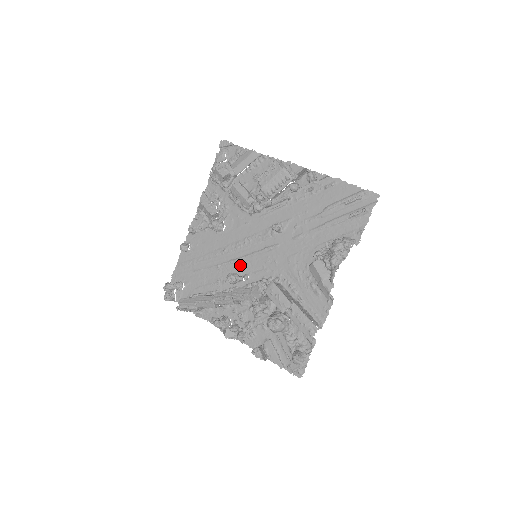
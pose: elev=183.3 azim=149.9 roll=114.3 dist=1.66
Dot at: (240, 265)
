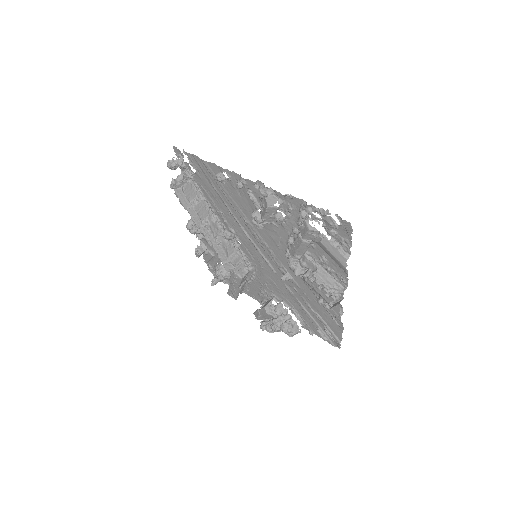
Dot at: (244, 236)
